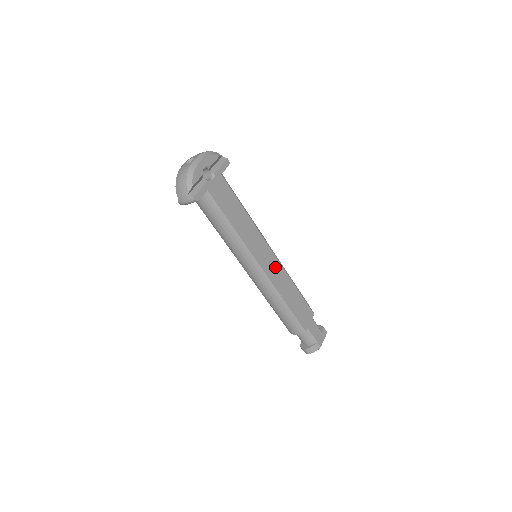
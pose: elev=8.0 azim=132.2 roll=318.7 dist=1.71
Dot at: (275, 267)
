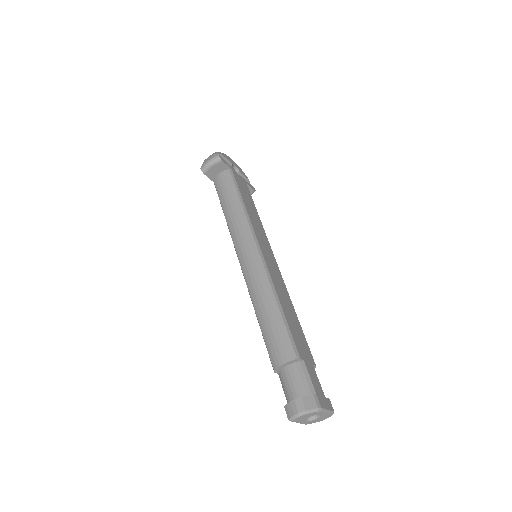
Dot at: (276, 270)
